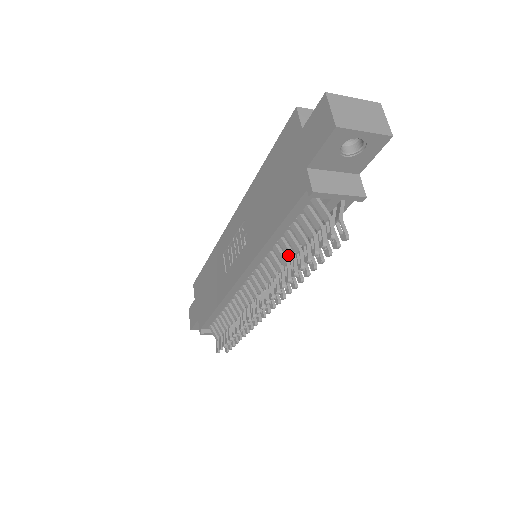
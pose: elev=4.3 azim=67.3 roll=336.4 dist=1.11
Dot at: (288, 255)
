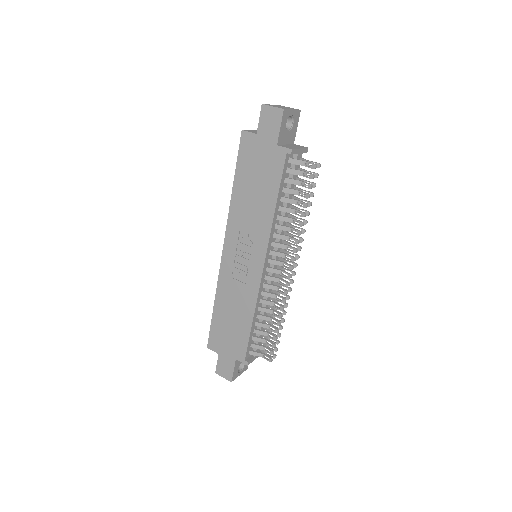
Dot at: (290, 212)
